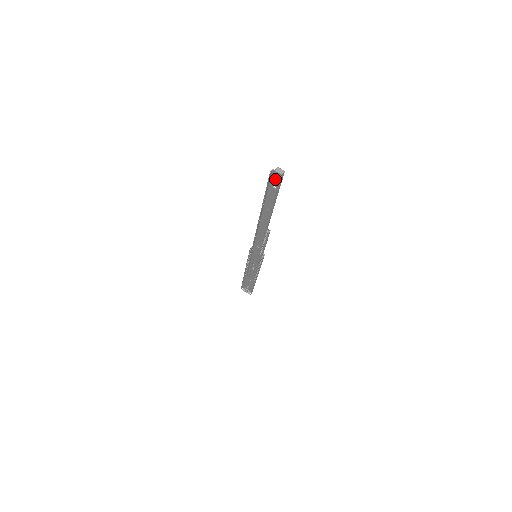
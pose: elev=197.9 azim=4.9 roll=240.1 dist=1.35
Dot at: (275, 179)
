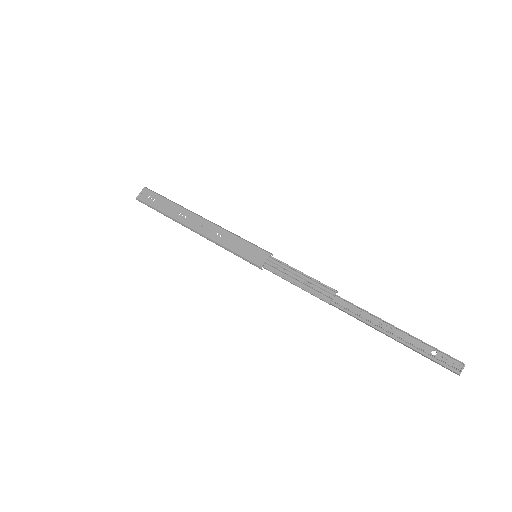
Dot at: (448, 363)
